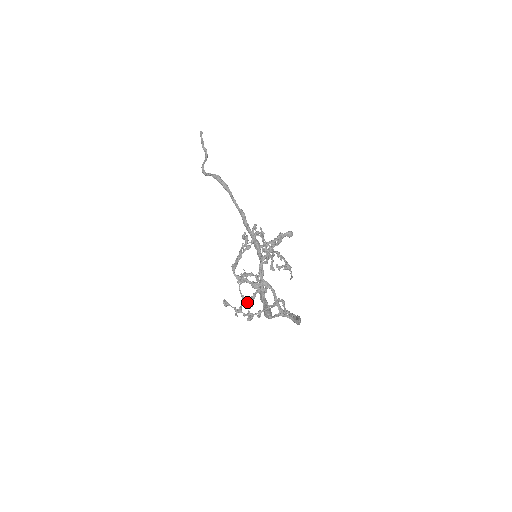
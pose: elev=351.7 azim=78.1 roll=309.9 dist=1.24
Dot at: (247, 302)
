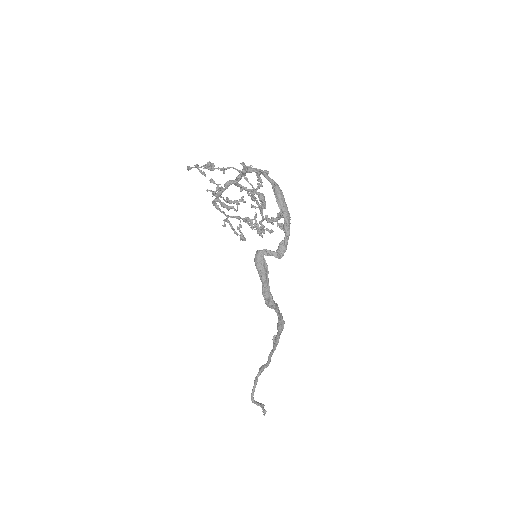
Dot at: (216, 189)
